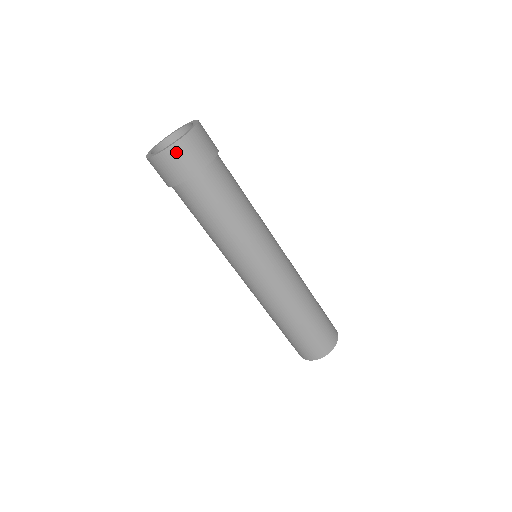
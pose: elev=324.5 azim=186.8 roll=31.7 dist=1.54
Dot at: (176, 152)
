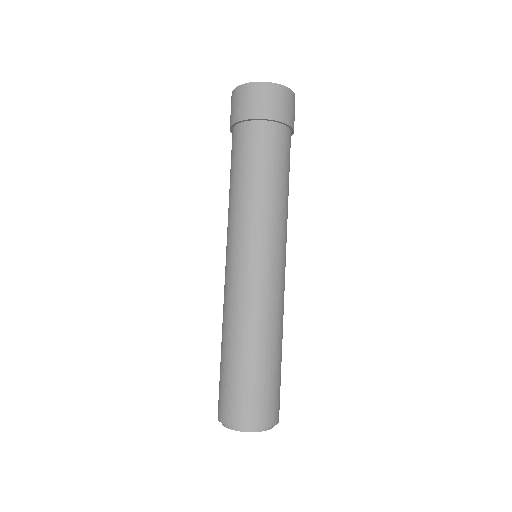
Dot at: (292, 99)
